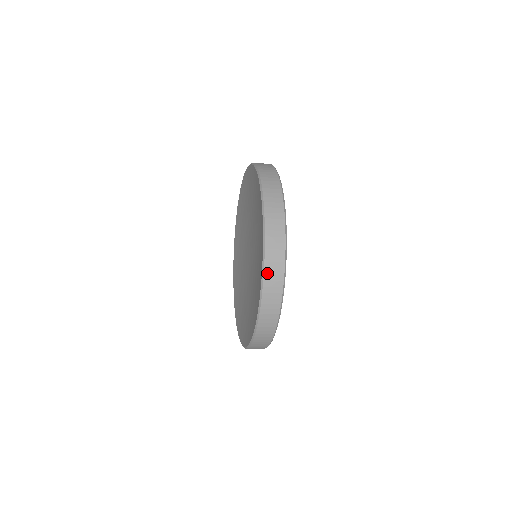
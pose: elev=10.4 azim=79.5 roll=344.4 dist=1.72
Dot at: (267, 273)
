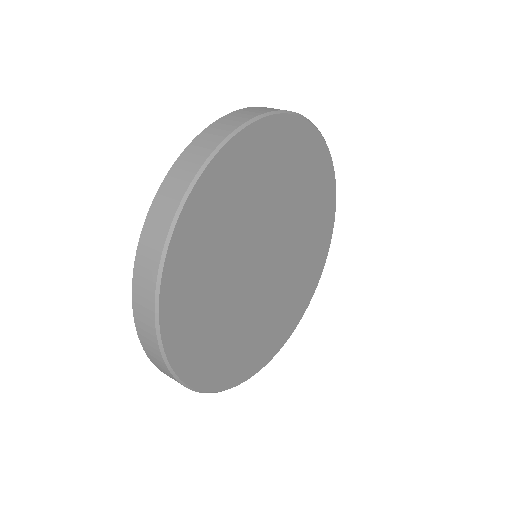
Dot at: (149, 221)
